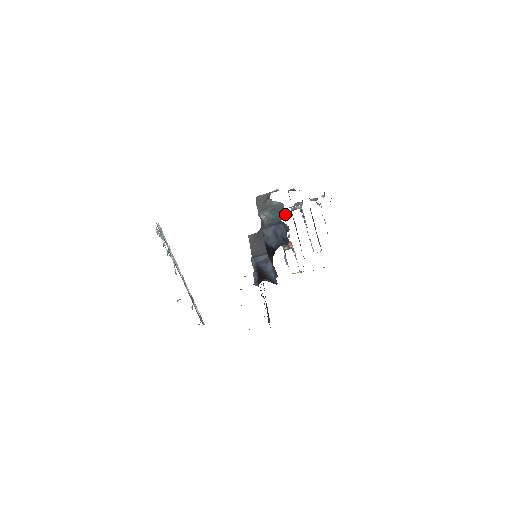
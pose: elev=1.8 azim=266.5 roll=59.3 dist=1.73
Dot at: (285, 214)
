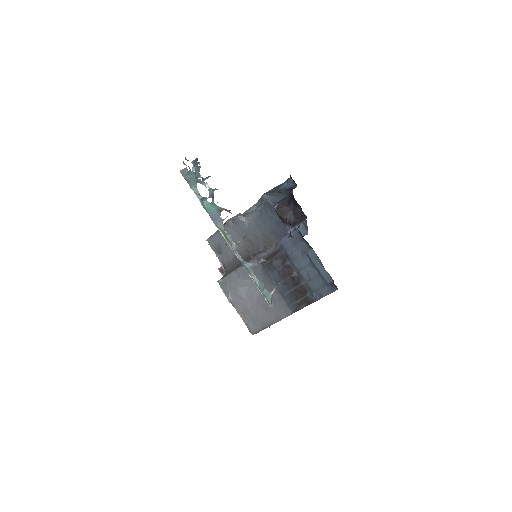
Dot at: occluded
